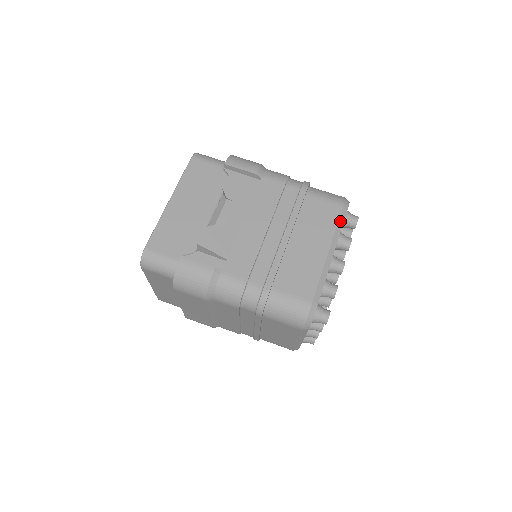
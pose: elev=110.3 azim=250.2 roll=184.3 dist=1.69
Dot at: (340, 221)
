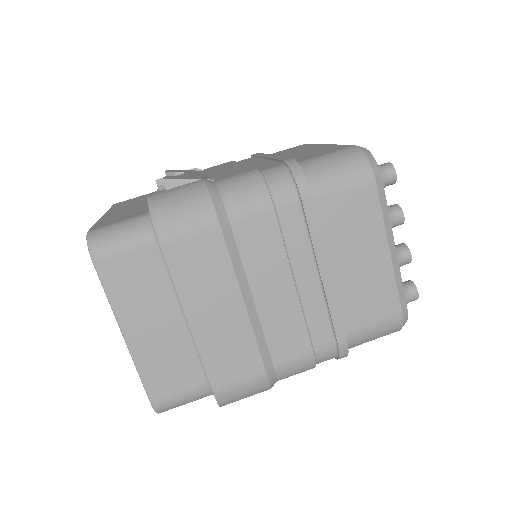
Dot at: occluded
